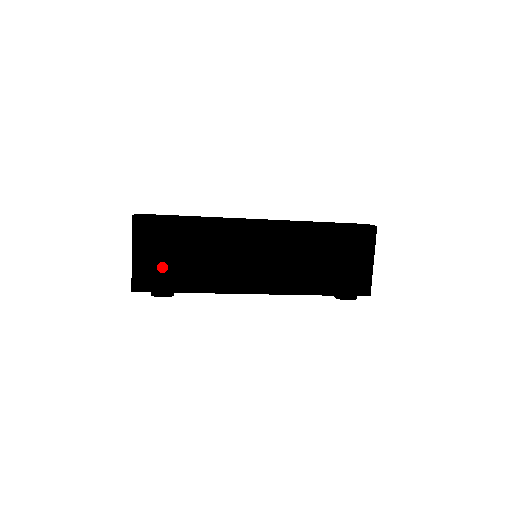
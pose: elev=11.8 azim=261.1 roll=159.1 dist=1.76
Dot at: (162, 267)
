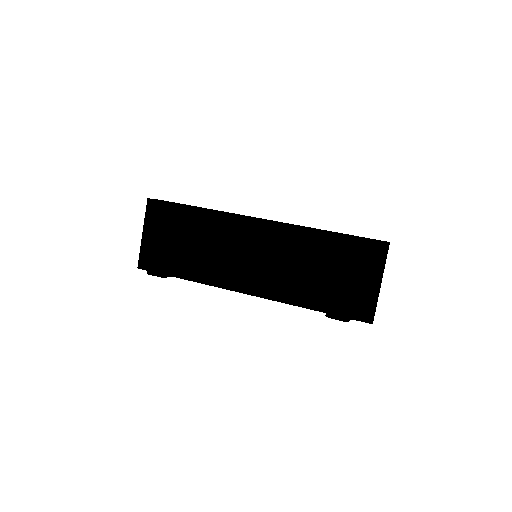
Dot at: (171, 252)
